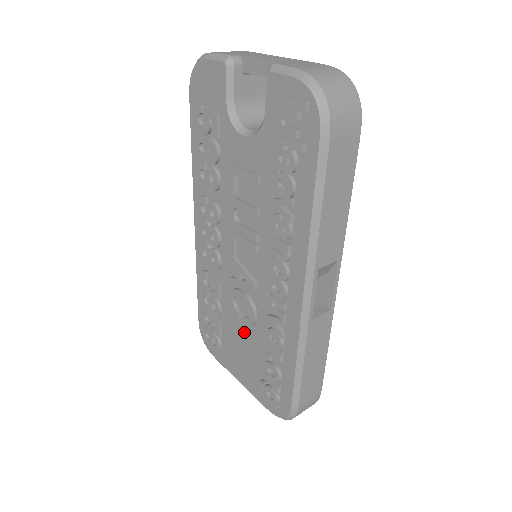
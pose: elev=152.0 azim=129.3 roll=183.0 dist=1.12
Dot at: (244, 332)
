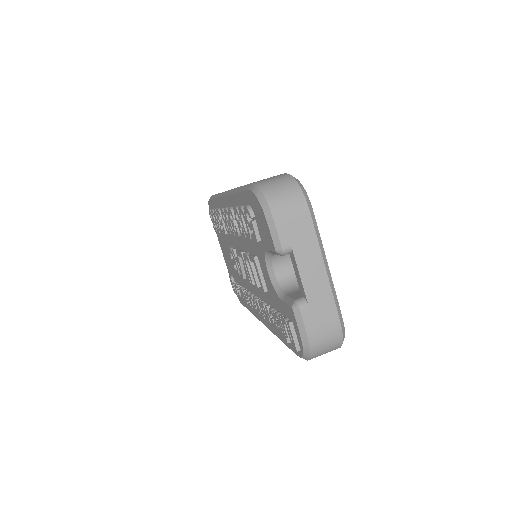
Dot at: (232, 260)
